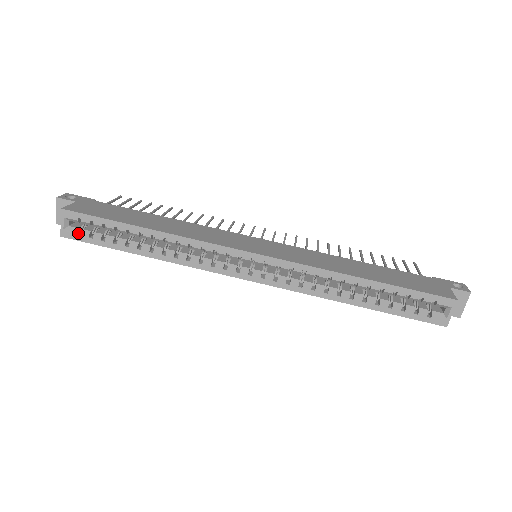
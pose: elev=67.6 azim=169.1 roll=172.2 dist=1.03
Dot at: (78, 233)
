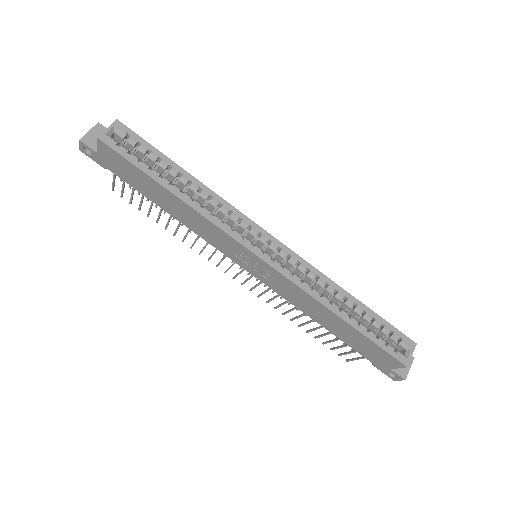
Dot at: (116, 146)
